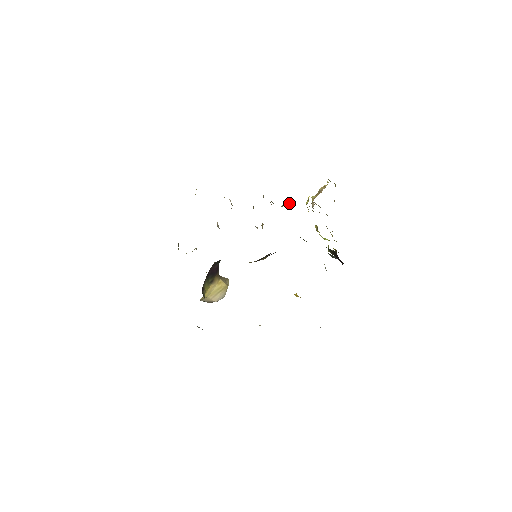
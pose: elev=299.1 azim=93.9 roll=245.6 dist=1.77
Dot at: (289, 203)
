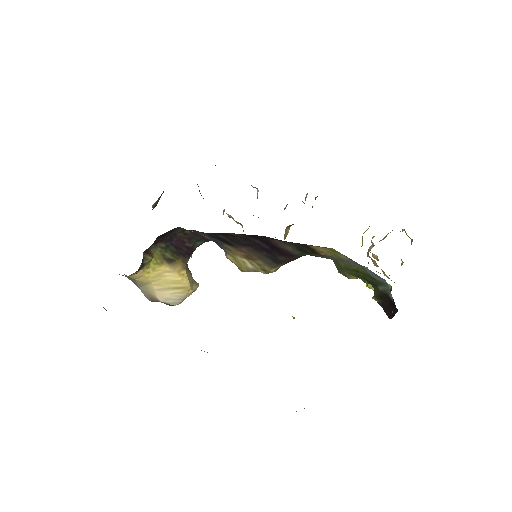
Dot at: occluded
